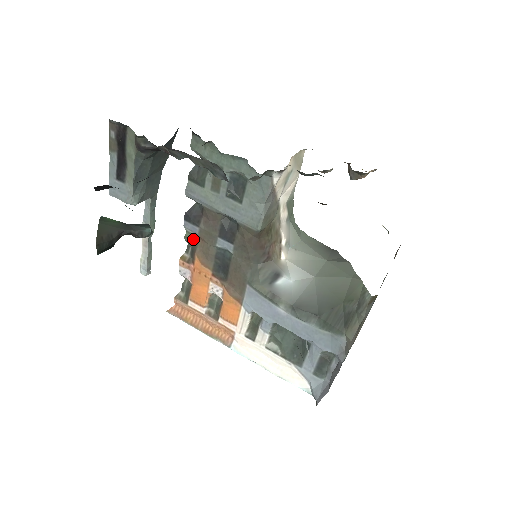
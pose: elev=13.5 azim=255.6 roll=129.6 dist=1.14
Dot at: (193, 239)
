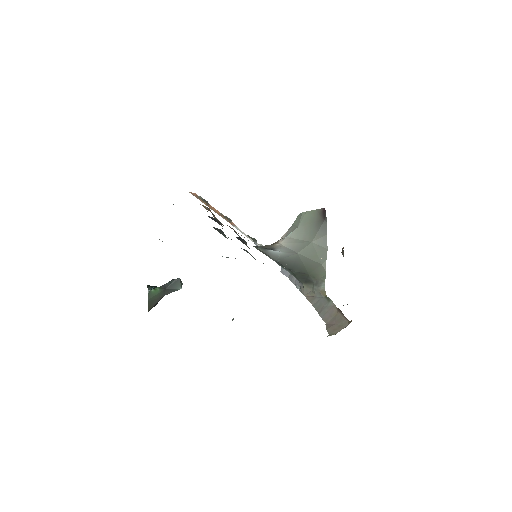
Dot at: occluded
